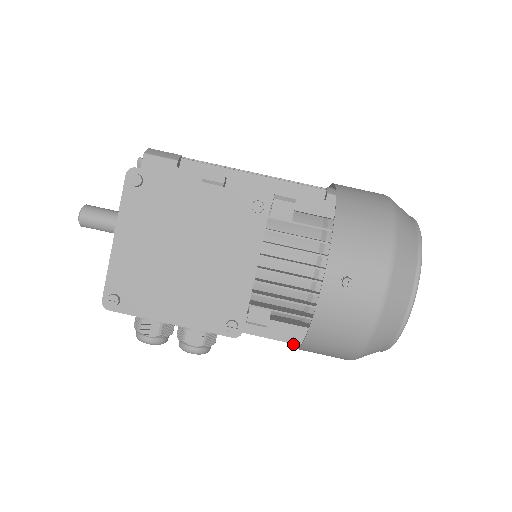
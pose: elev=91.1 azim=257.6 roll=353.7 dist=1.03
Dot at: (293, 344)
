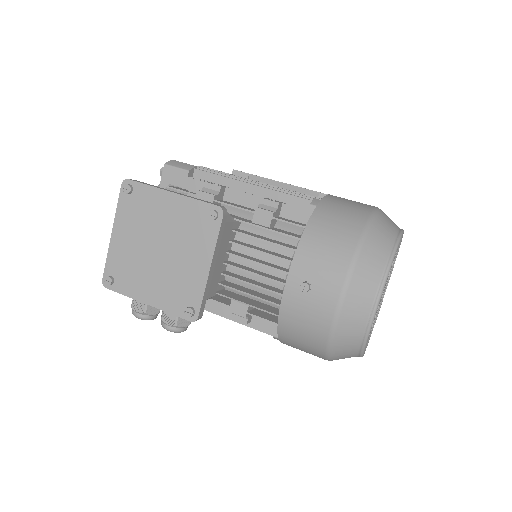
Dot at: (274, 337)
